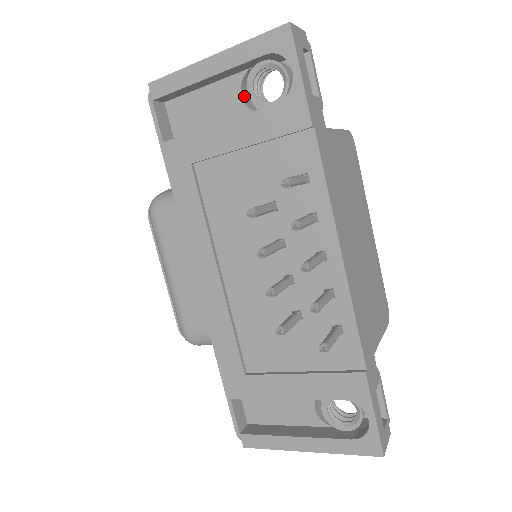
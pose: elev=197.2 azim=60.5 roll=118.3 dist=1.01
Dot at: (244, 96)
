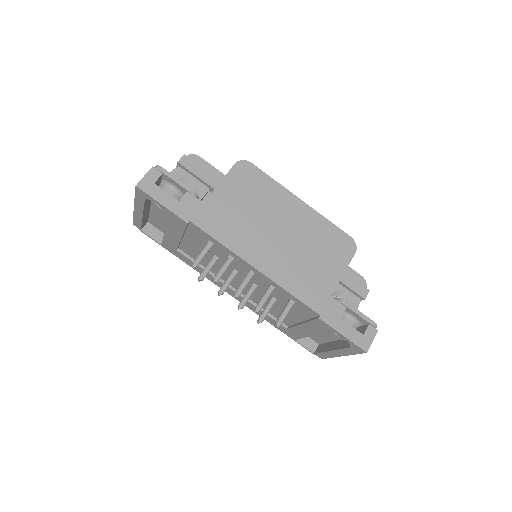
Dot at: occluded
